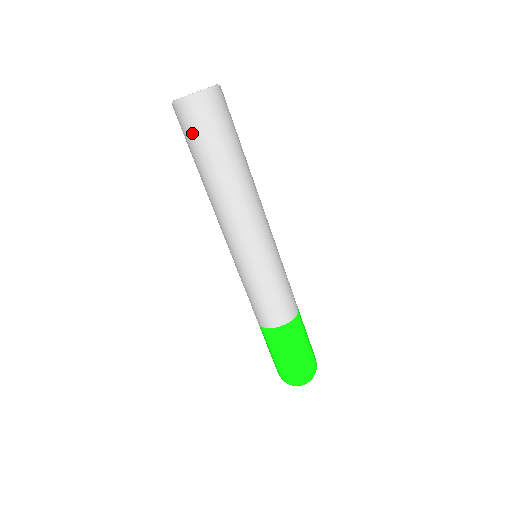
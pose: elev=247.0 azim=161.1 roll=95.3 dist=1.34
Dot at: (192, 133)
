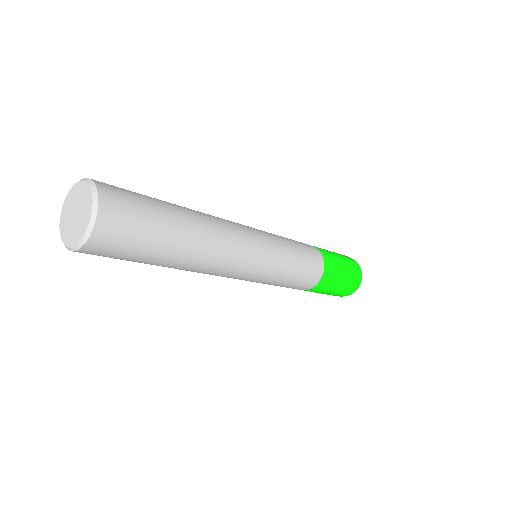
Dot at: (122, 255)
